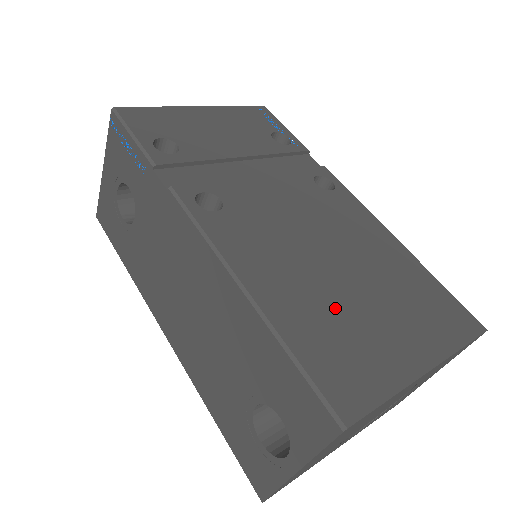
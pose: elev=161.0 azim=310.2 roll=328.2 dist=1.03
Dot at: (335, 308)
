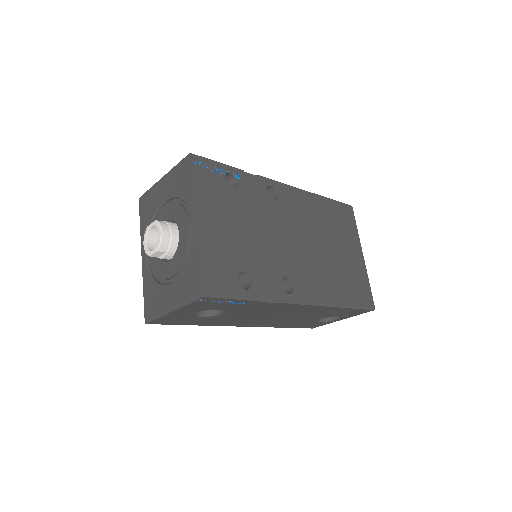
Dot at: (341, 271)
